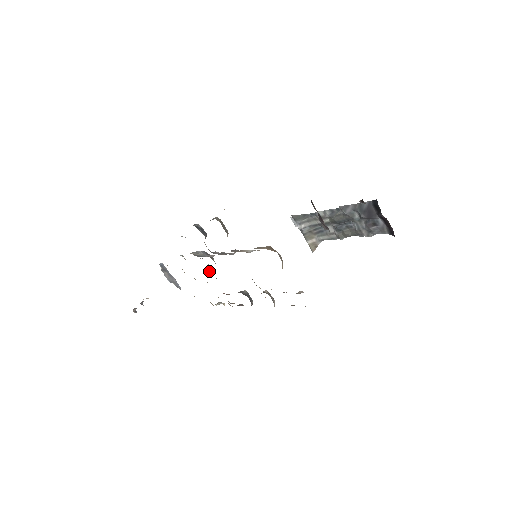
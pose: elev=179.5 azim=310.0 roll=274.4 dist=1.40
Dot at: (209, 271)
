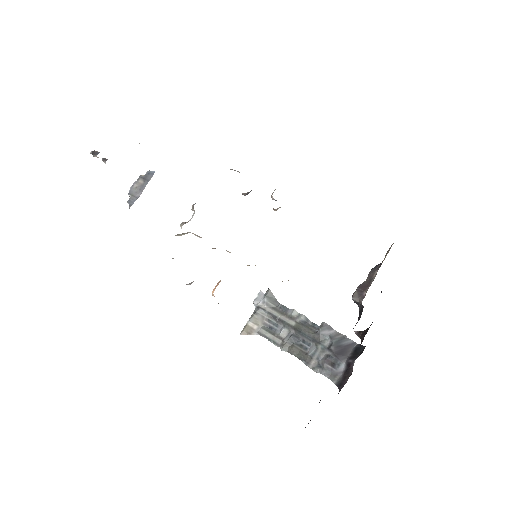
Dot at: (183, 224)
